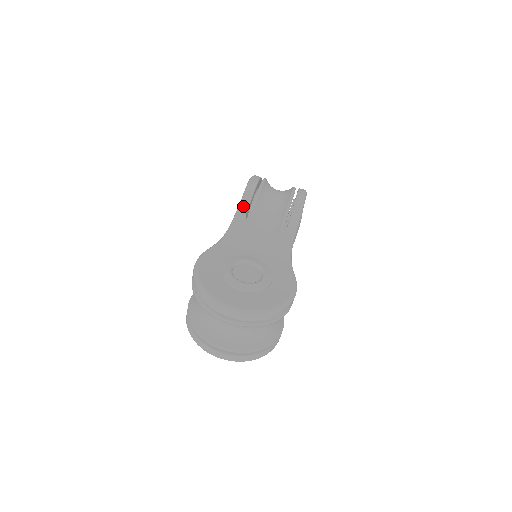
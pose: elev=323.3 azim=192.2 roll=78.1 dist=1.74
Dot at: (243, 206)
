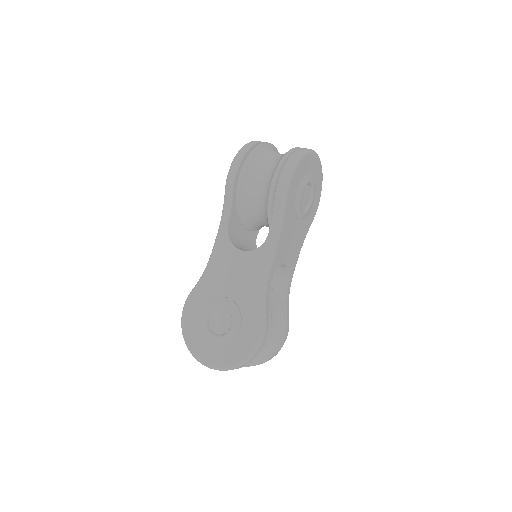
Dot at: (224, 215)
